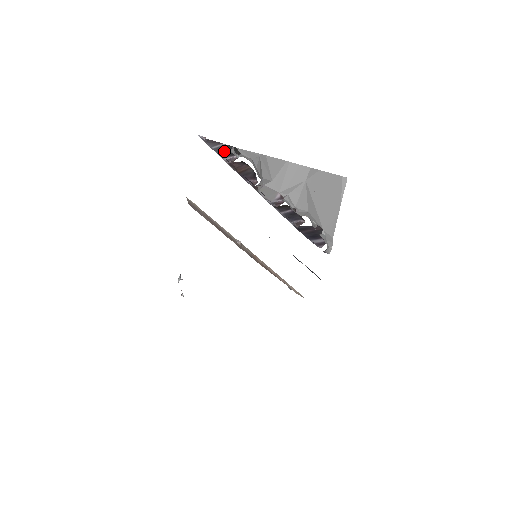
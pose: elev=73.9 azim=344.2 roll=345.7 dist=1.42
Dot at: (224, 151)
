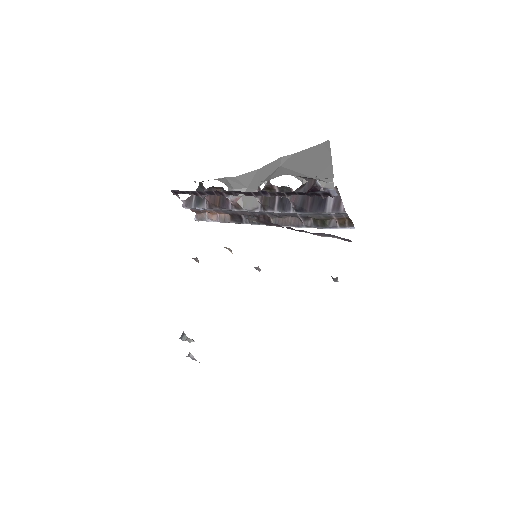
Dot at: (199, 199)
